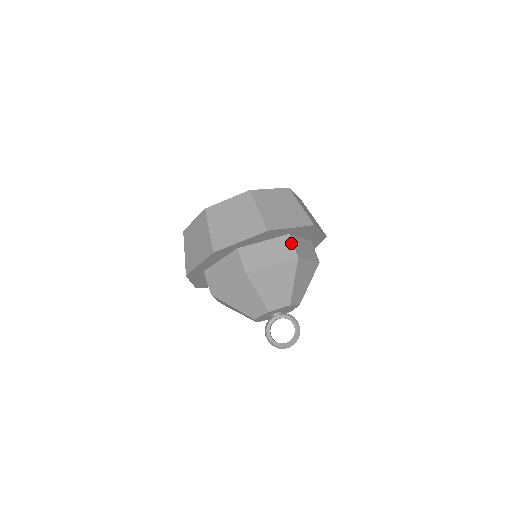
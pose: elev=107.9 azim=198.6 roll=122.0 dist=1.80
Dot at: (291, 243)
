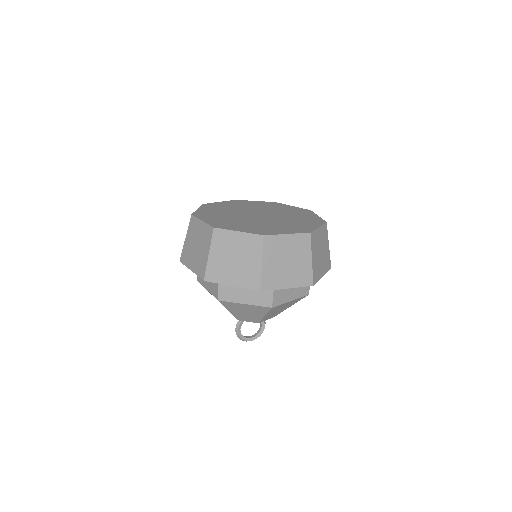
Dot at: occluded
